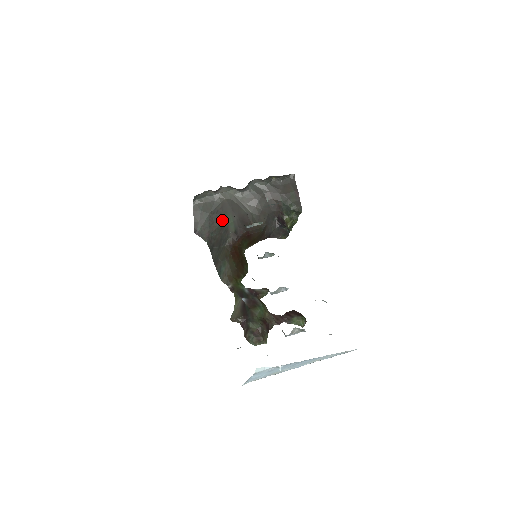
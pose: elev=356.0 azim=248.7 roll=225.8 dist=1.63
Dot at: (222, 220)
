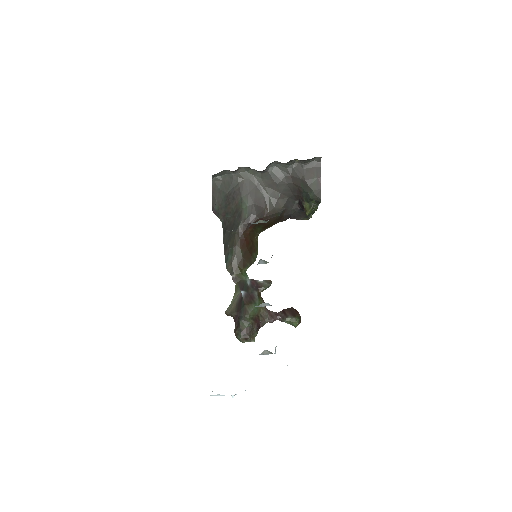
Dot at: (237, 203)
